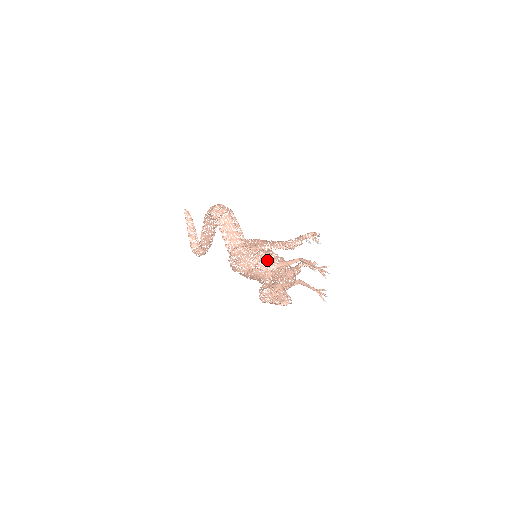
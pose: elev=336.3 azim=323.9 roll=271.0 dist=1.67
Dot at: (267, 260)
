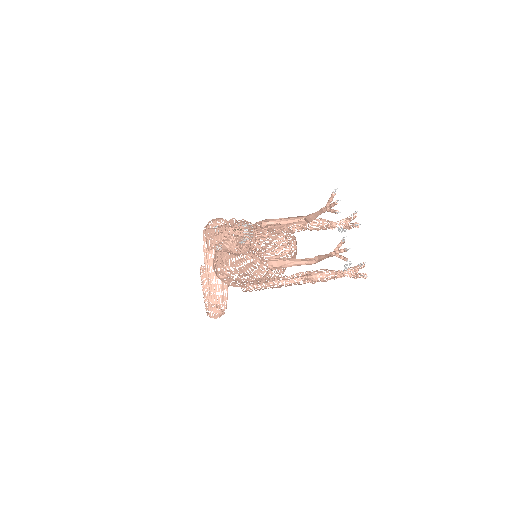
Dot at: occluded
